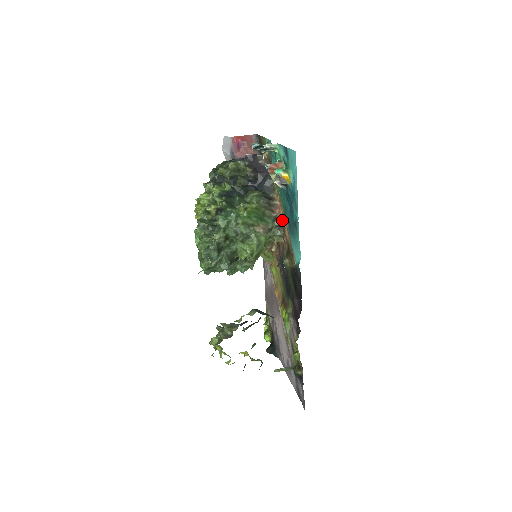
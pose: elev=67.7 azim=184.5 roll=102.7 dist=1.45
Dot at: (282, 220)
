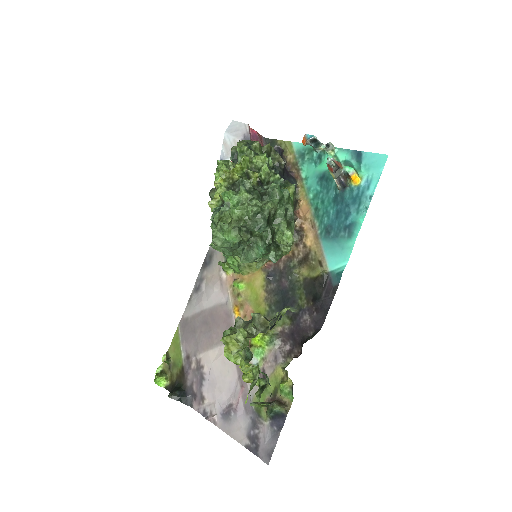
Dot at: (302, 226)
